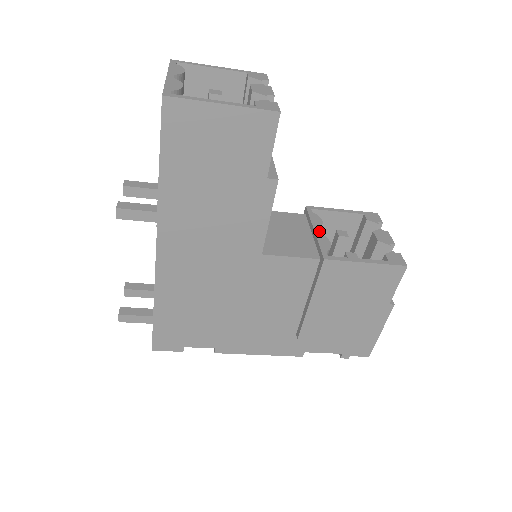
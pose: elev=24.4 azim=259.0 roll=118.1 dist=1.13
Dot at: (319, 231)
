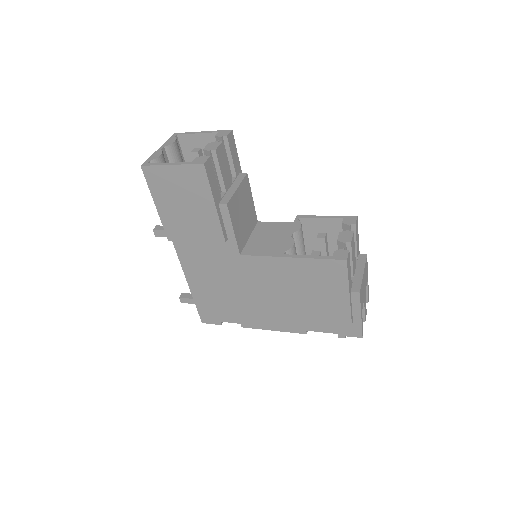
Dot at: (297, 235)
